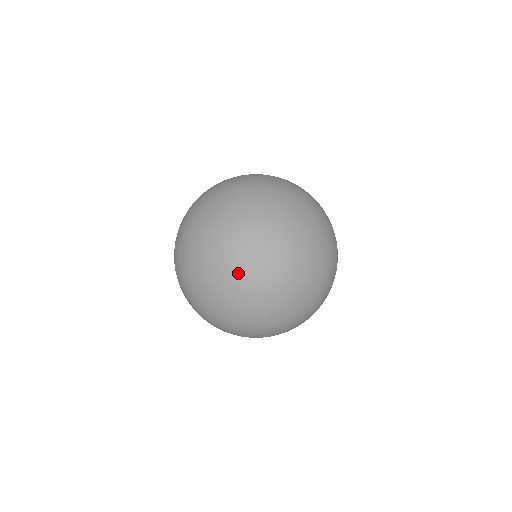
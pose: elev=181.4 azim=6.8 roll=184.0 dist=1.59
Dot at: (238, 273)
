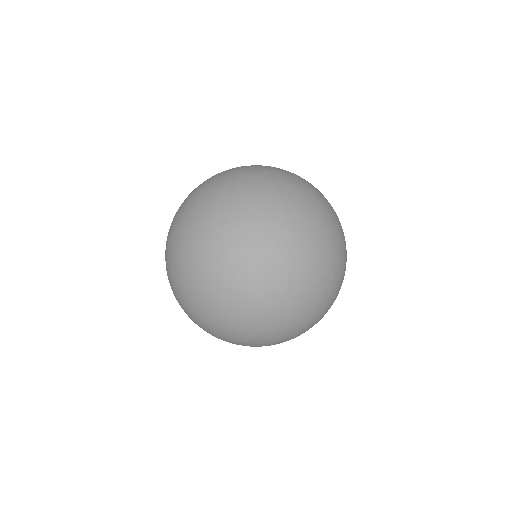
Dot at: (179, 264)
